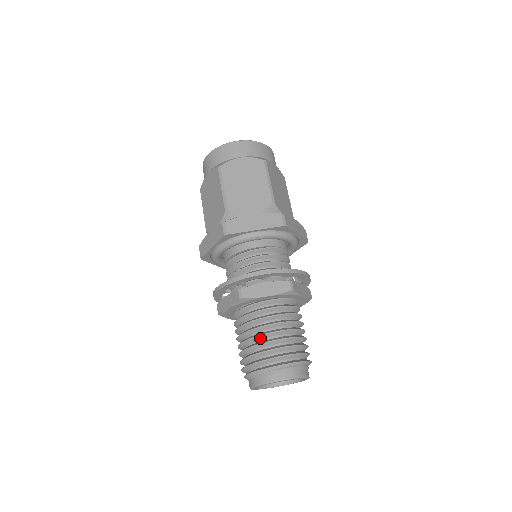
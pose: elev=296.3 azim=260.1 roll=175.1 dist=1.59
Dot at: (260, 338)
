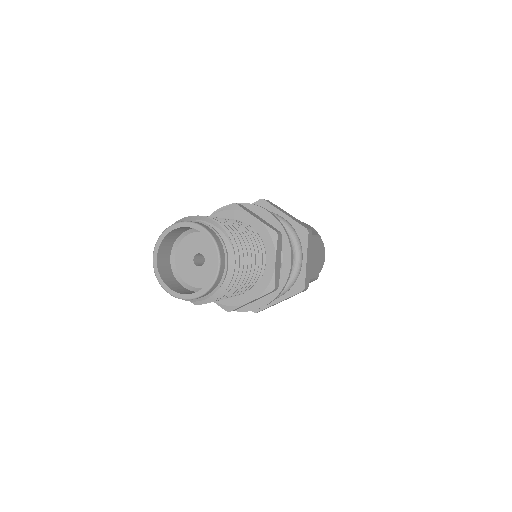
Dot at: occluded
